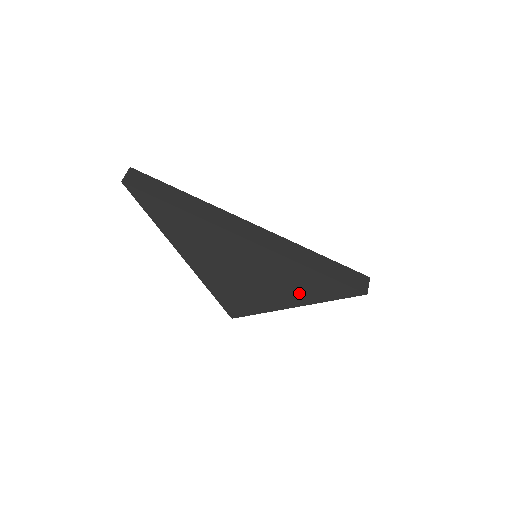
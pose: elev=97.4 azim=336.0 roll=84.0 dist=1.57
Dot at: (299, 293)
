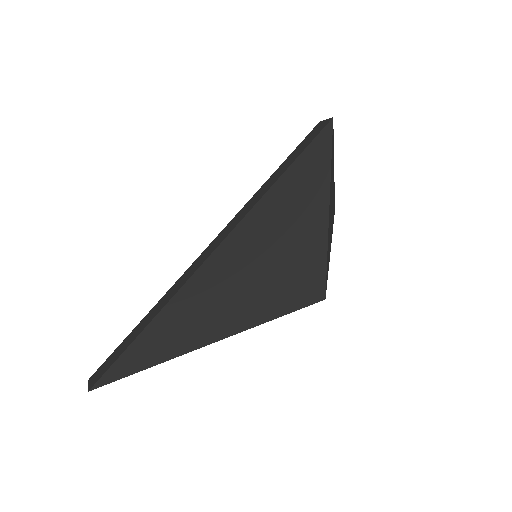
Dot at: (309, 197)
